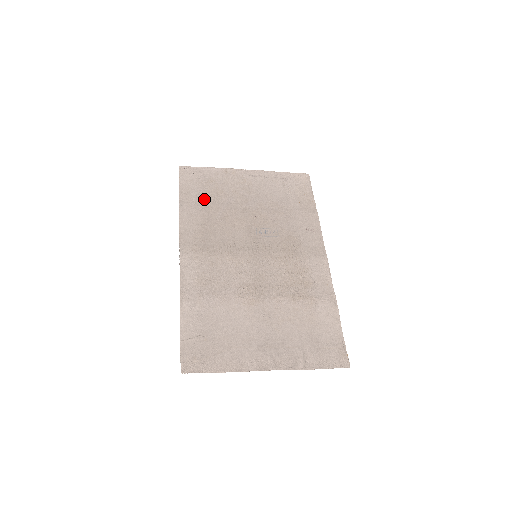
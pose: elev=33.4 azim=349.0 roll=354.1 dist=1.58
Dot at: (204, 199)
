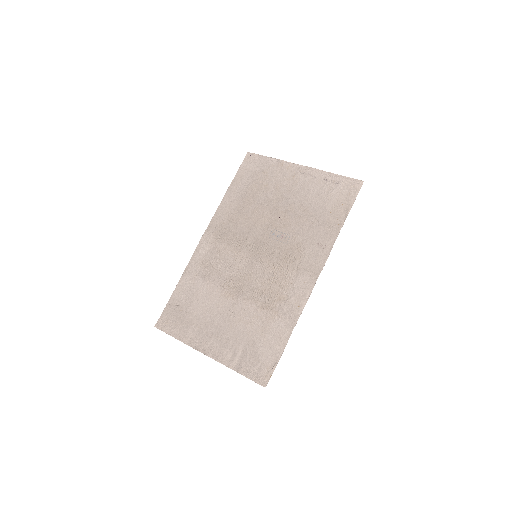
Dot at: (248, 189)
